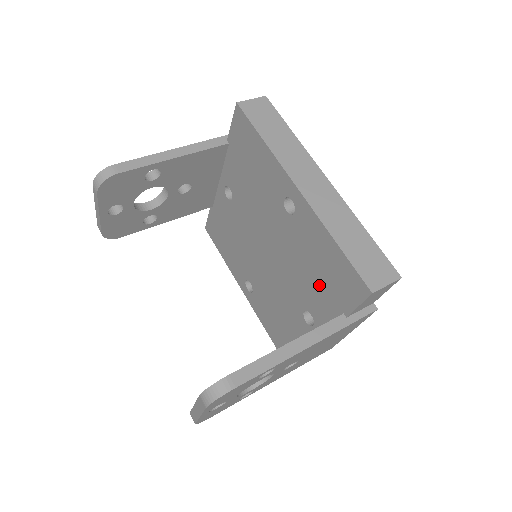
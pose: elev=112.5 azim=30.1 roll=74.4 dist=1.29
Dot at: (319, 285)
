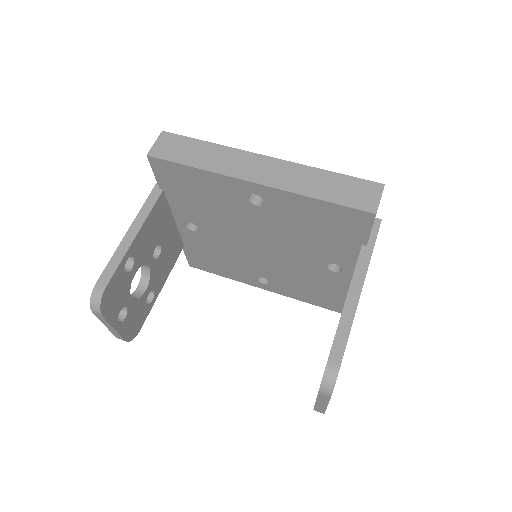
Dot at: (326, 239)
